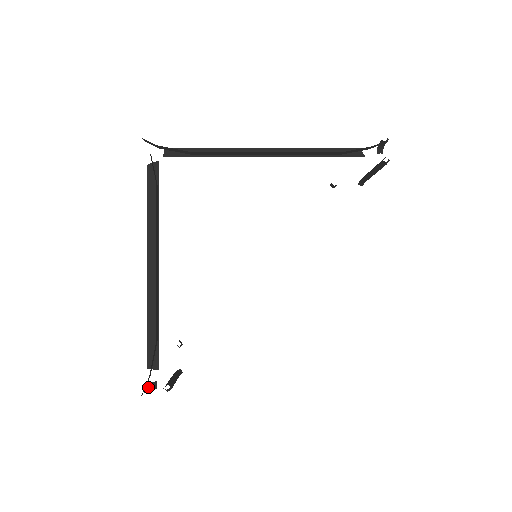
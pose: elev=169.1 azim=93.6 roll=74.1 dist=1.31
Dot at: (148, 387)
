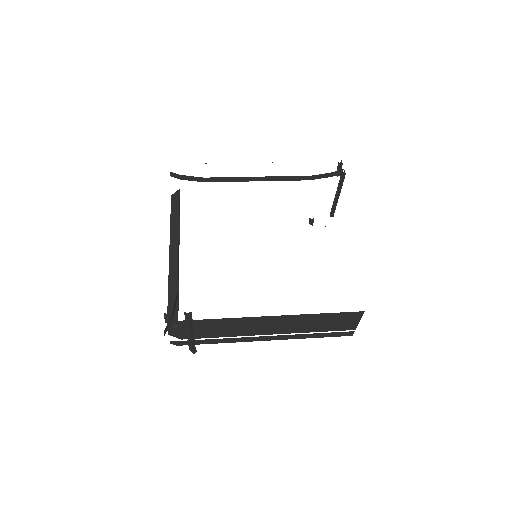
Dot at: (171, 318)
